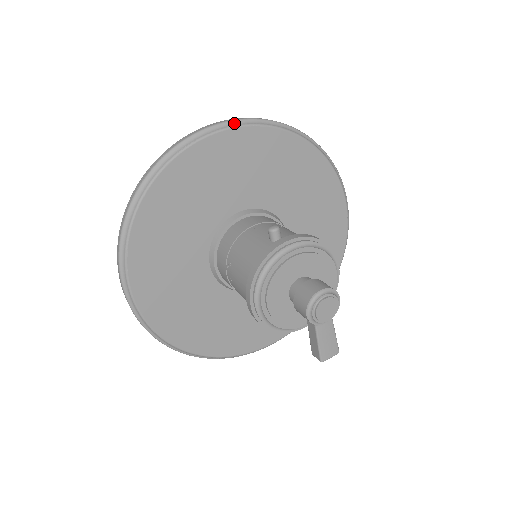
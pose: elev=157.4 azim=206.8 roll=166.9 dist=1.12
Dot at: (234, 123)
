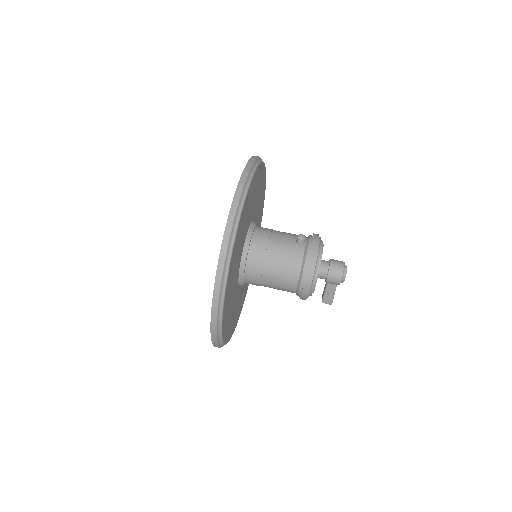
Dot at: (253, 167)
